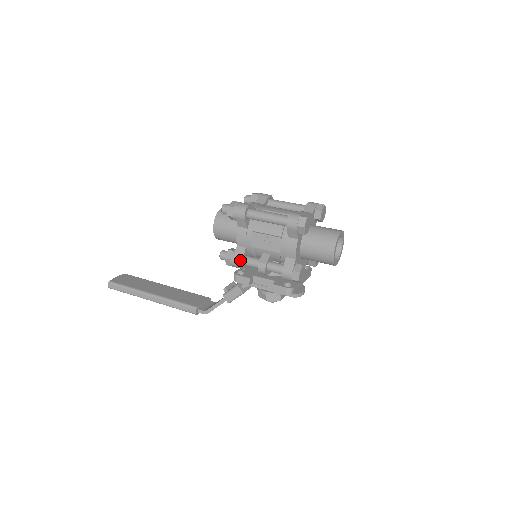
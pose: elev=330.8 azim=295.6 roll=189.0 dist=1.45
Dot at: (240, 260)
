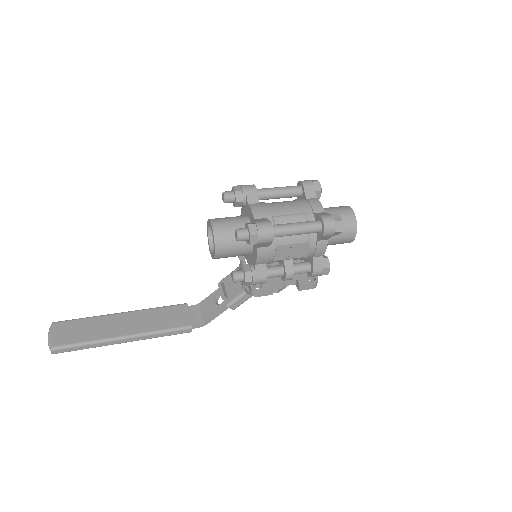
Dot at: (264, 278)
